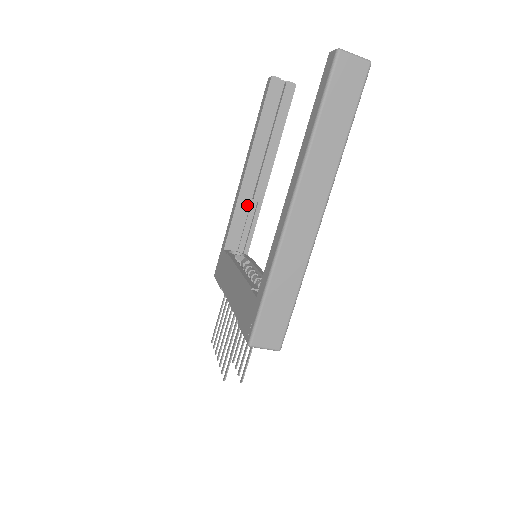
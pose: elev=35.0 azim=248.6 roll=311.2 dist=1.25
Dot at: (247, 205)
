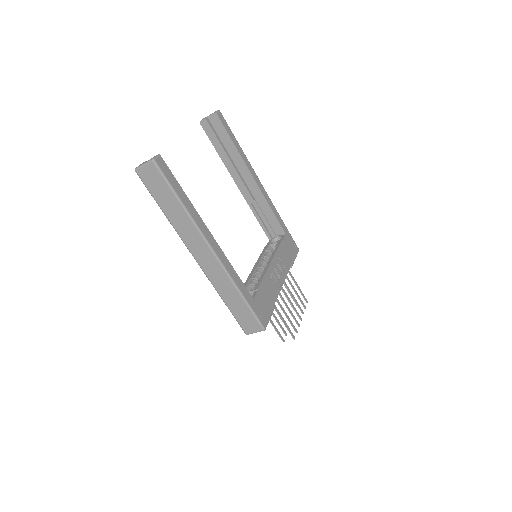
Dot at: (260, 204)
